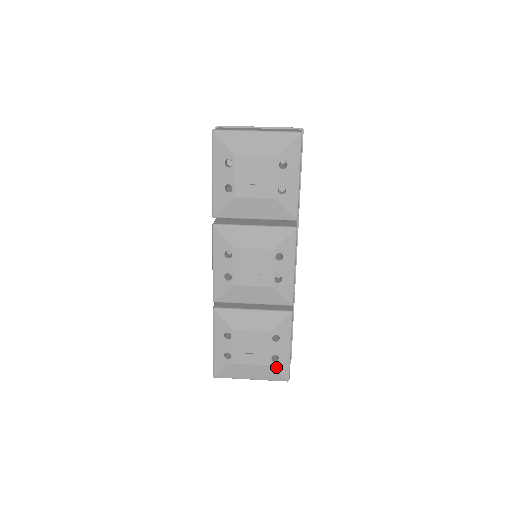
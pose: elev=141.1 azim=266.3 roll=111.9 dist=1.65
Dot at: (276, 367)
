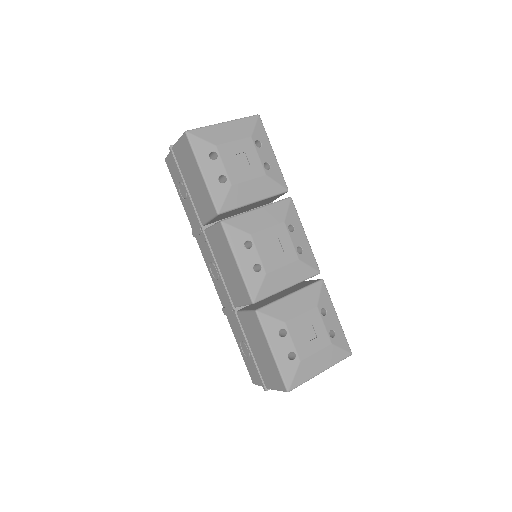
Dot at: (337, 343)
